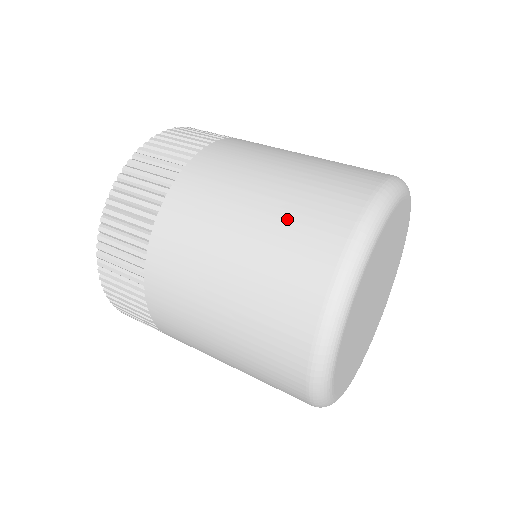
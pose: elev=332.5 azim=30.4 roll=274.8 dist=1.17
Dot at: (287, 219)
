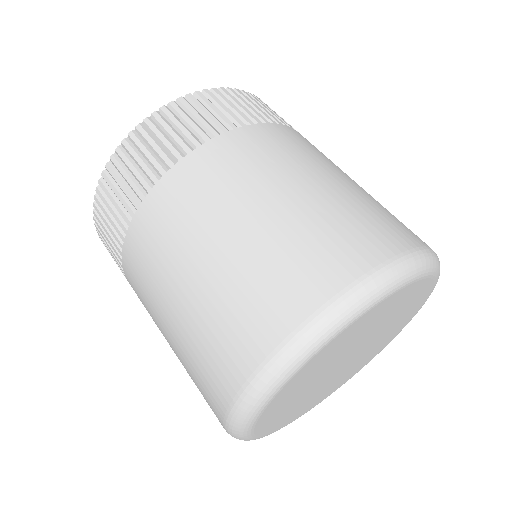
Dot at: (307, 228)
